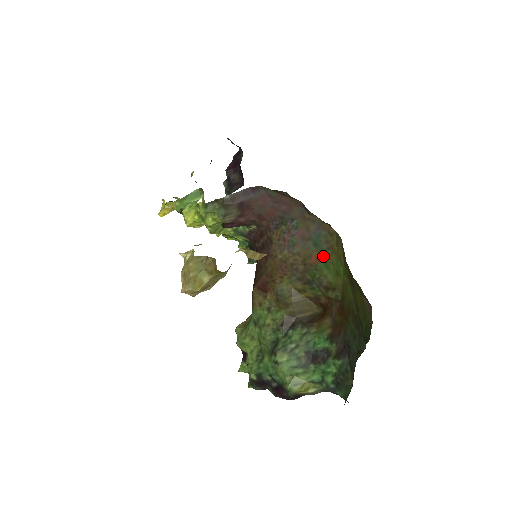
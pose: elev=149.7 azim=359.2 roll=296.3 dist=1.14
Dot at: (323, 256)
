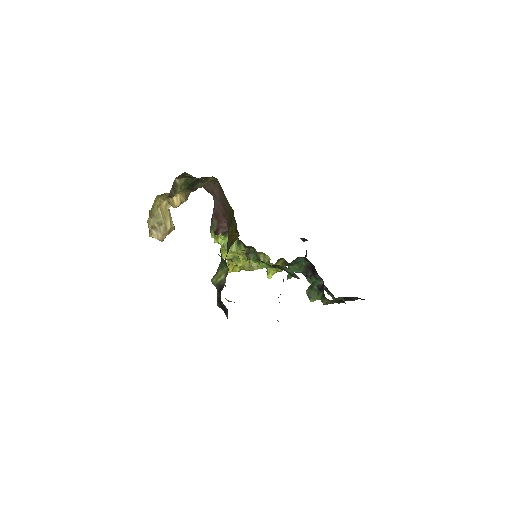
Dot at: (226, 200)
